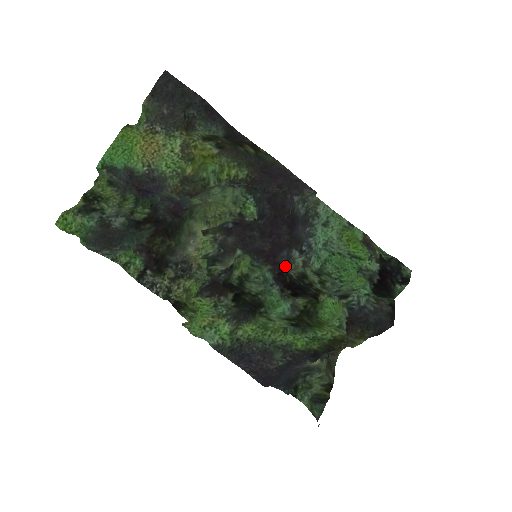
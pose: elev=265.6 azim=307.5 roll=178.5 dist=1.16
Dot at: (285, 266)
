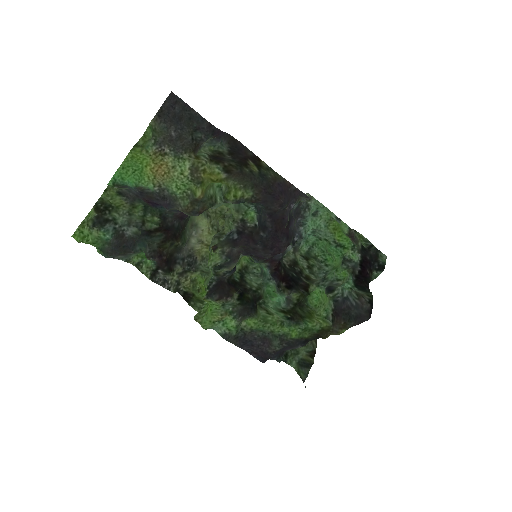
Dot at: occluded
